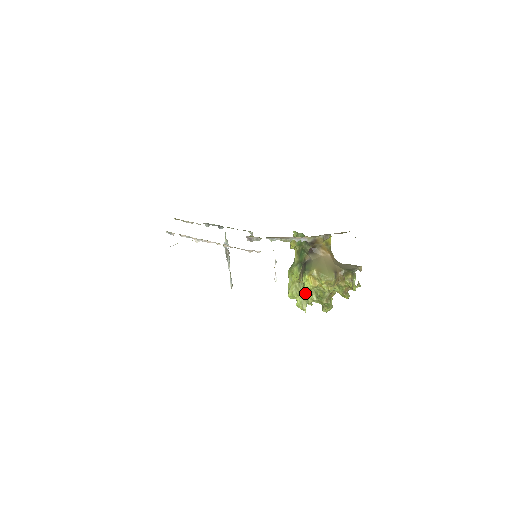
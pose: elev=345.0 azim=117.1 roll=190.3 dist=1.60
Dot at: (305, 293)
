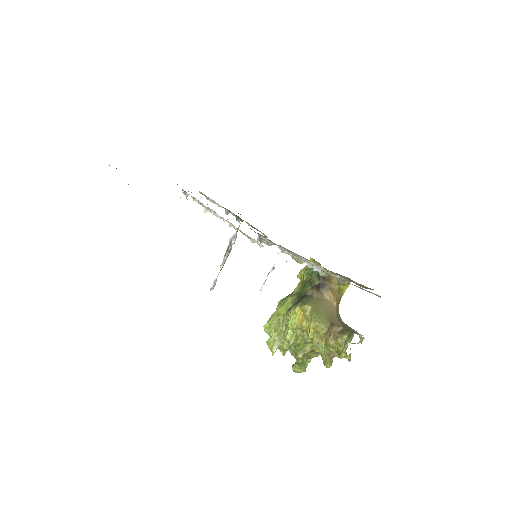
Dot at: (284, 332)
